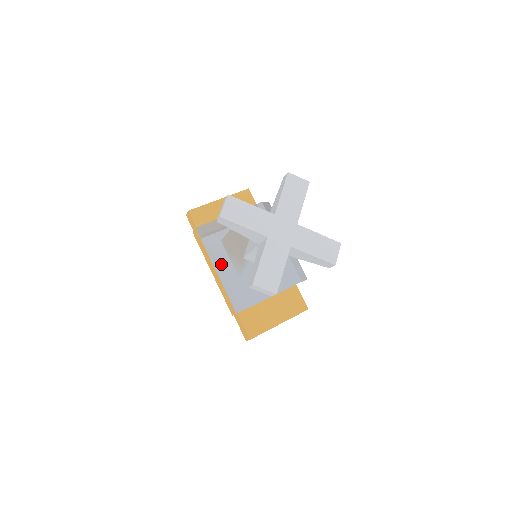
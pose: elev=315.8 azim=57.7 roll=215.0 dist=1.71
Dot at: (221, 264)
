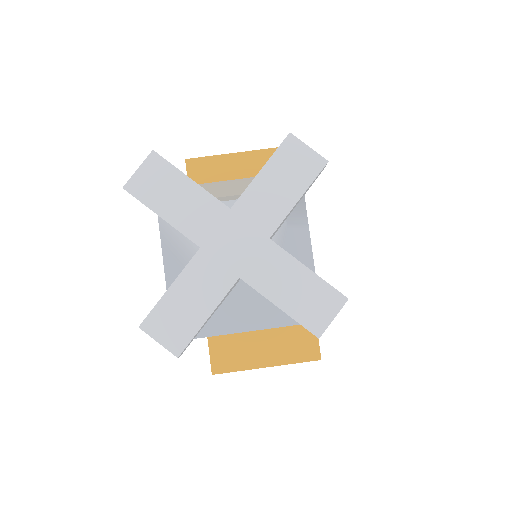
Dot at: (175, 257)
